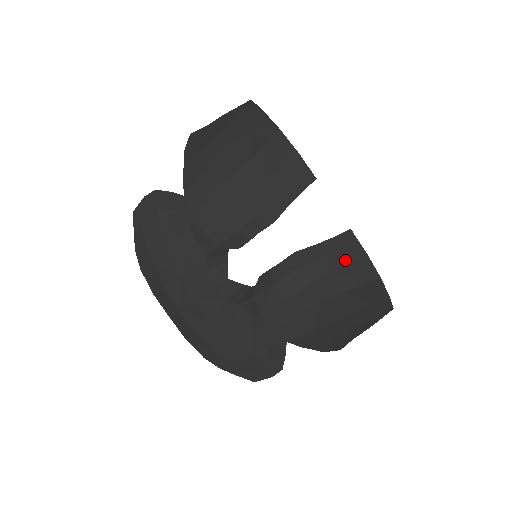
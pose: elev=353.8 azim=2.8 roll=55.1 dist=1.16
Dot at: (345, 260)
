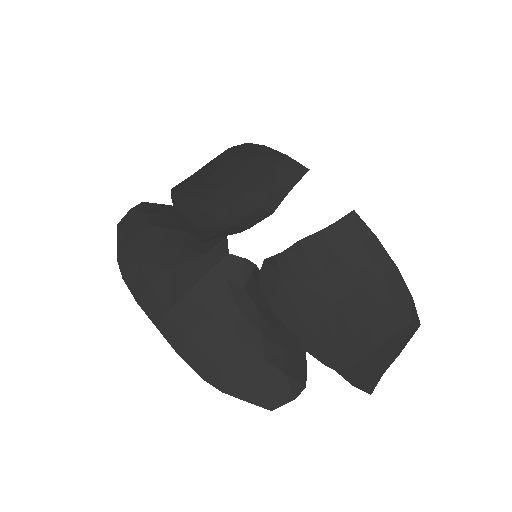
Dot at: (355, 245)
